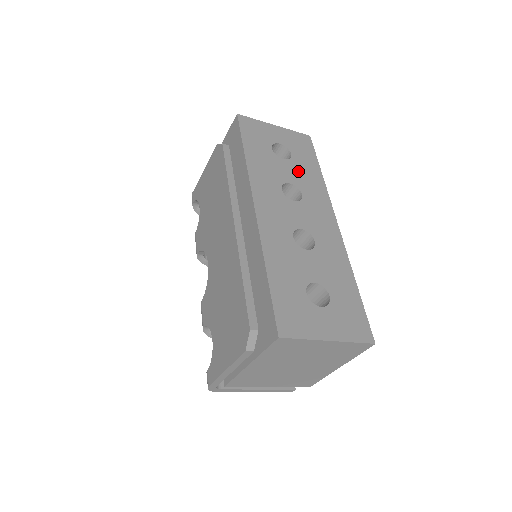
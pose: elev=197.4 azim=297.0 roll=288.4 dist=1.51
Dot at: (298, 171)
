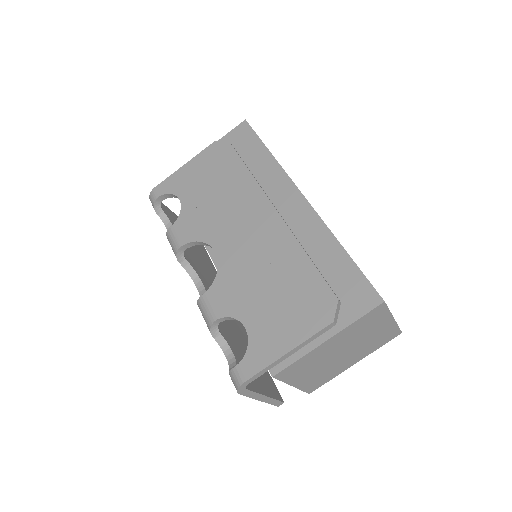
Dot at: occluded
